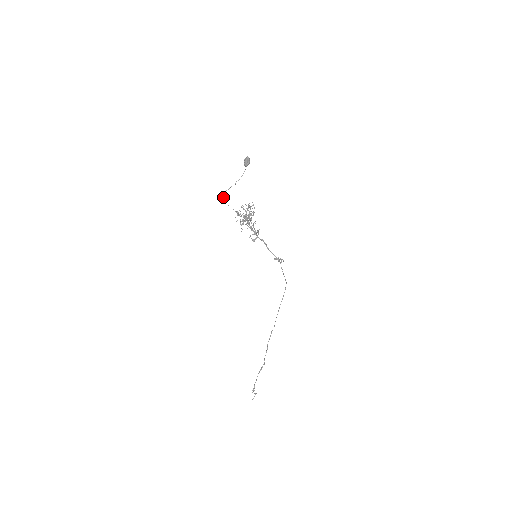
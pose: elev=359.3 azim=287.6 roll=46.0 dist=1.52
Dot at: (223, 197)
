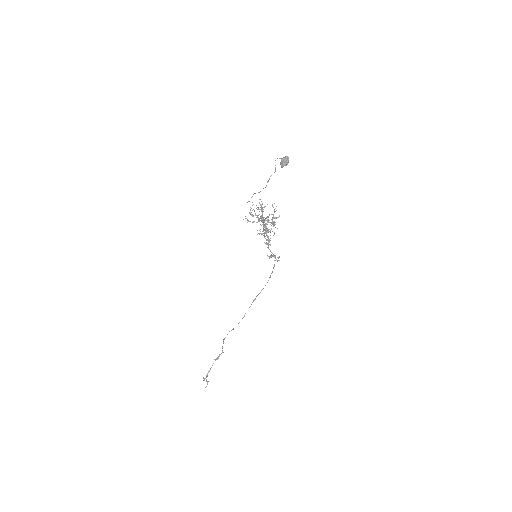
Dot at: occluded
